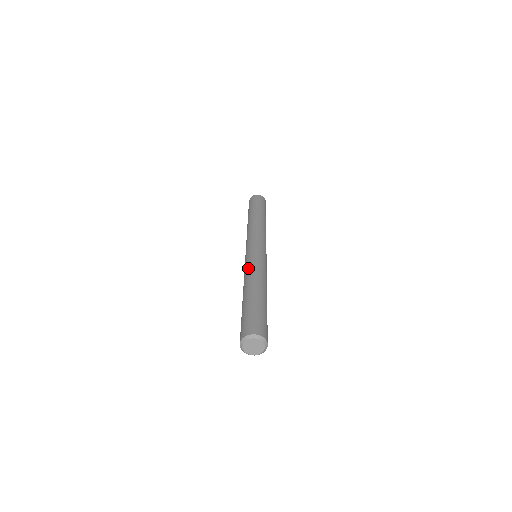
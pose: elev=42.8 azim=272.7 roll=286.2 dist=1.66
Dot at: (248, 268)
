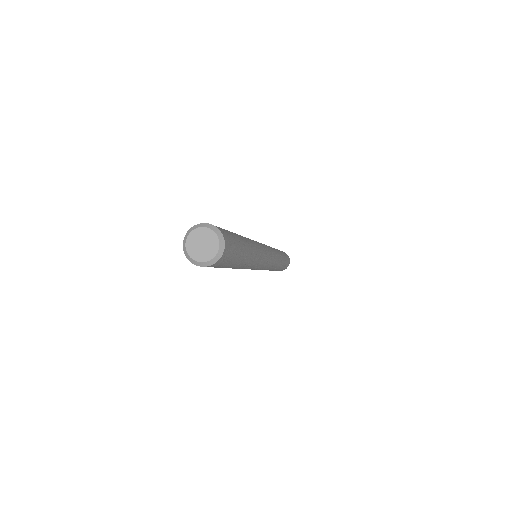
Dot at: occluded
